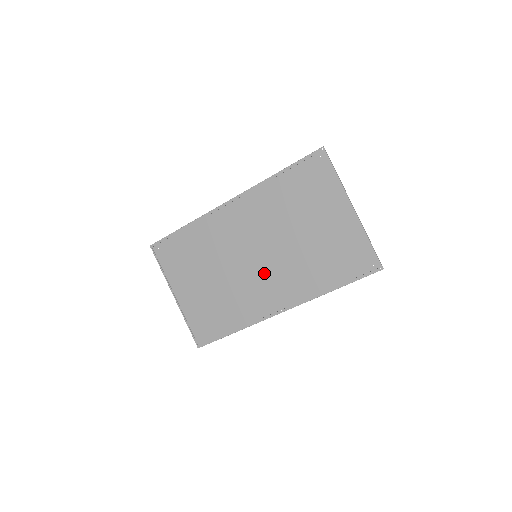
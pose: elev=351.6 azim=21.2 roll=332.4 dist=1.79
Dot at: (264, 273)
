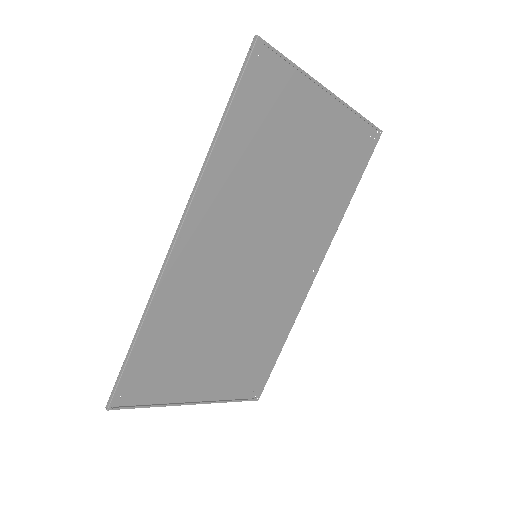
Dot at: (276, 261)
